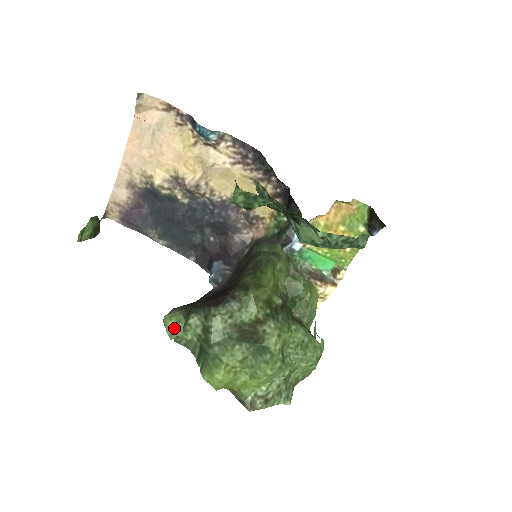
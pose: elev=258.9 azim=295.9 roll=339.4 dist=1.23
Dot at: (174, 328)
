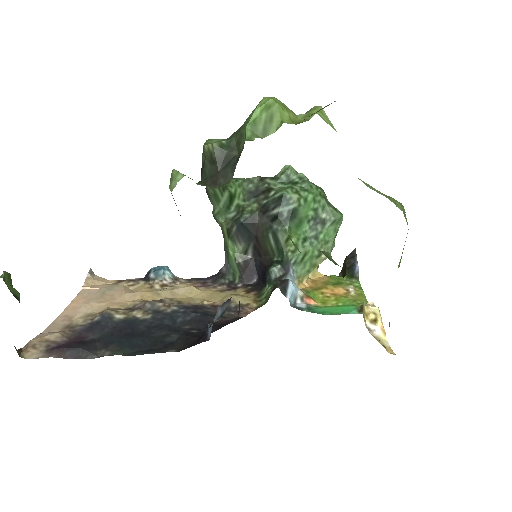
Dot at: occluded
